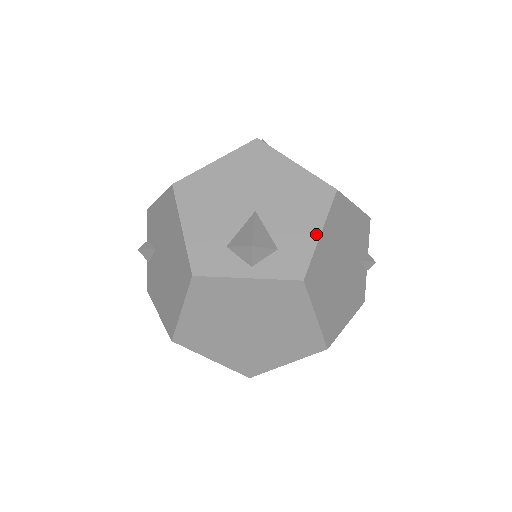
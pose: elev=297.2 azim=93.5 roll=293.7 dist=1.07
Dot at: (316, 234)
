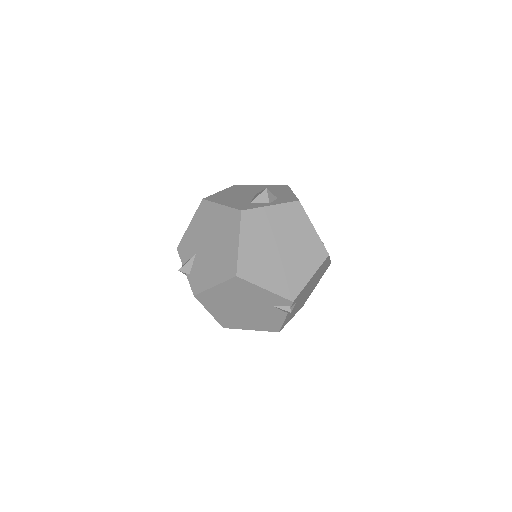
Dot at: (291, 193)
